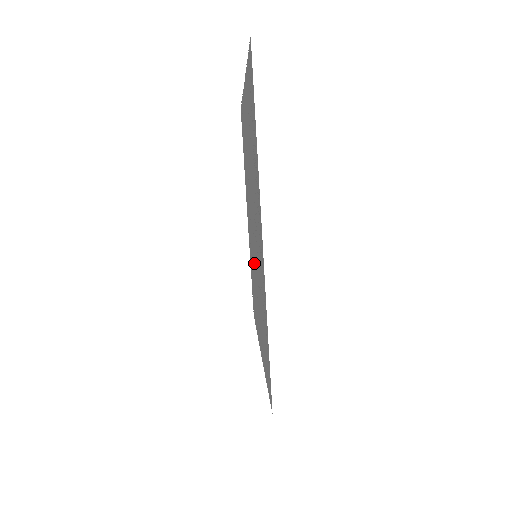
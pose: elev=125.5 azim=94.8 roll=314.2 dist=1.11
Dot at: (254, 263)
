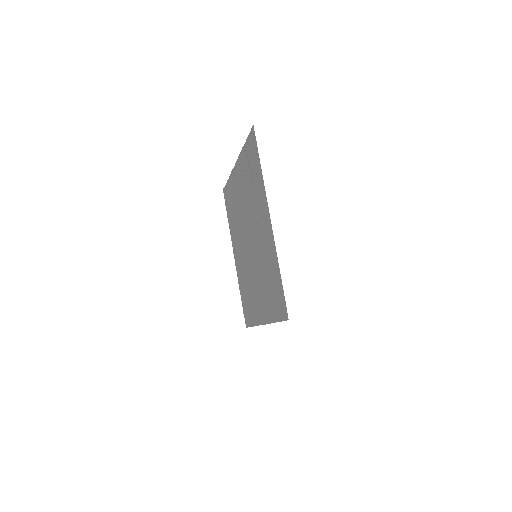
Dot at: (251, 269)
